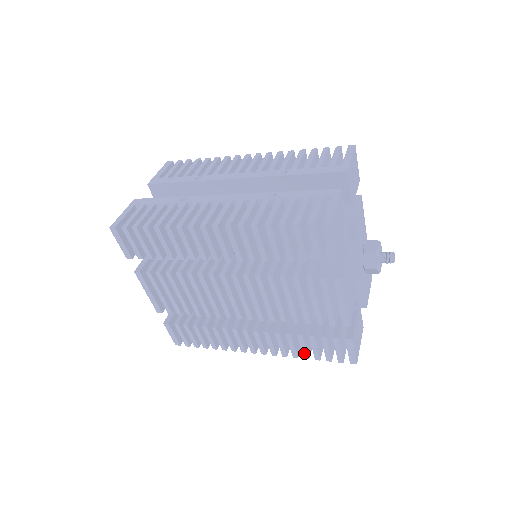
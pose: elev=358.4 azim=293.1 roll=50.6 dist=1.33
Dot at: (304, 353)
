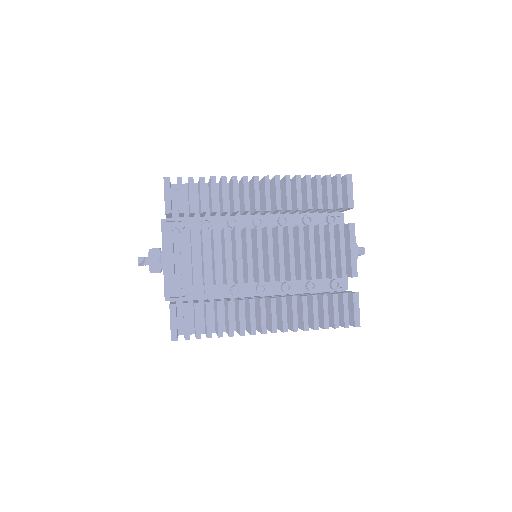
Dot at: (315, 321)
